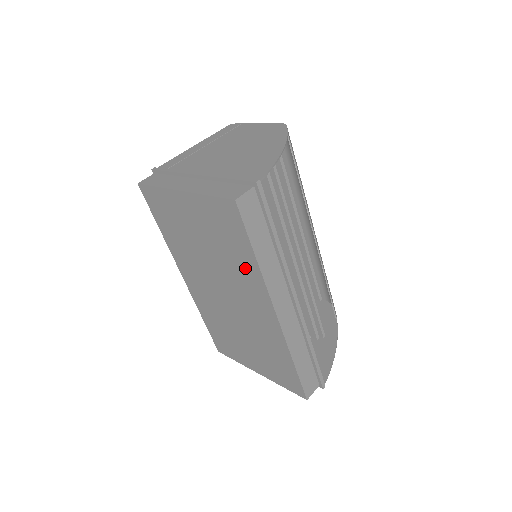
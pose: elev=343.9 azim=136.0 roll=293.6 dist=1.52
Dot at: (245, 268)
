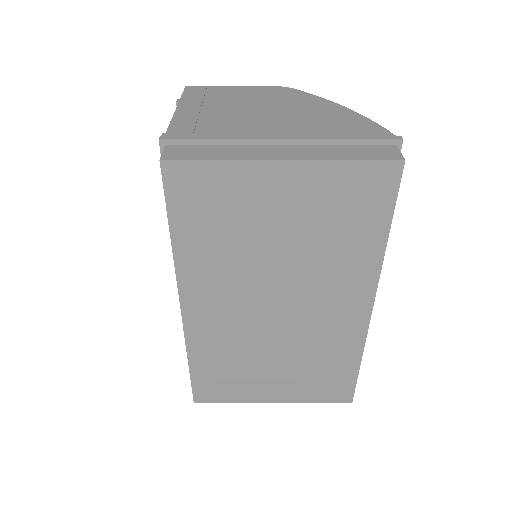
Dot at: (355, 256)
